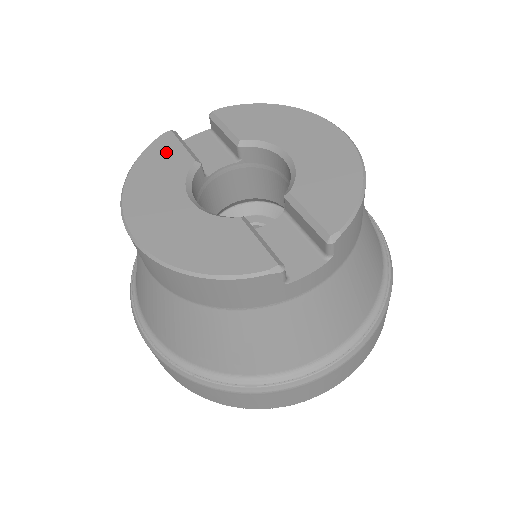
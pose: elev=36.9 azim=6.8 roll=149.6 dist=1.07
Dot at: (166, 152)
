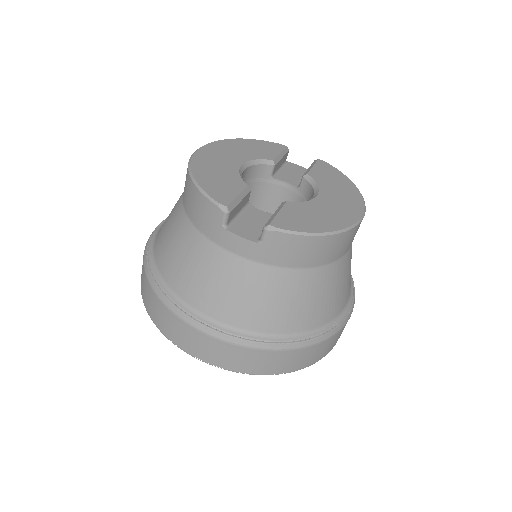
Dot at: (268, 148)
